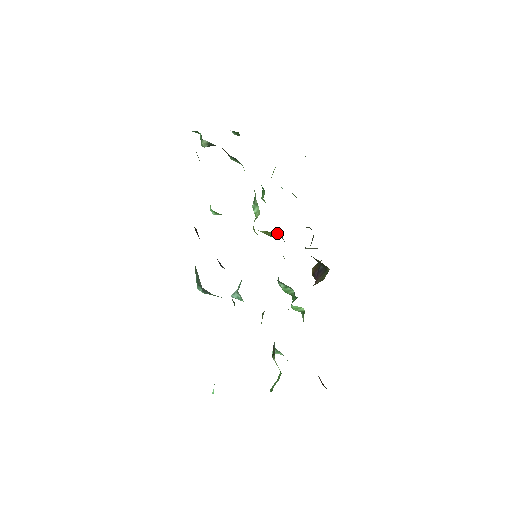
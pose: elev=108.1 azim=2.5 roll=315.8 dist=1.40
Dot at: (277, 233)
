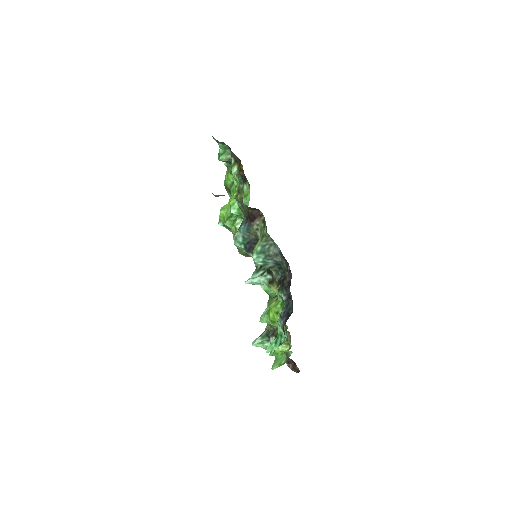
Dot at: occluded
